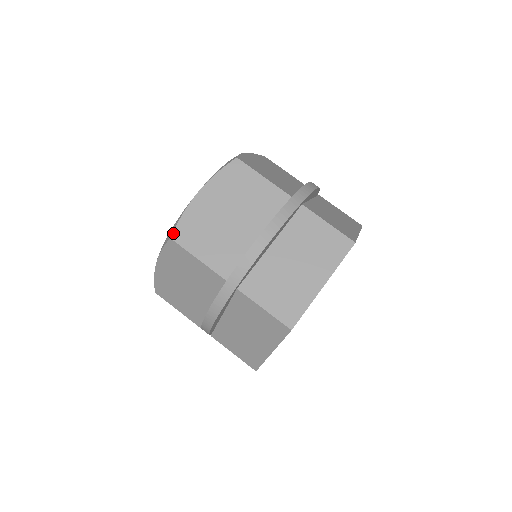
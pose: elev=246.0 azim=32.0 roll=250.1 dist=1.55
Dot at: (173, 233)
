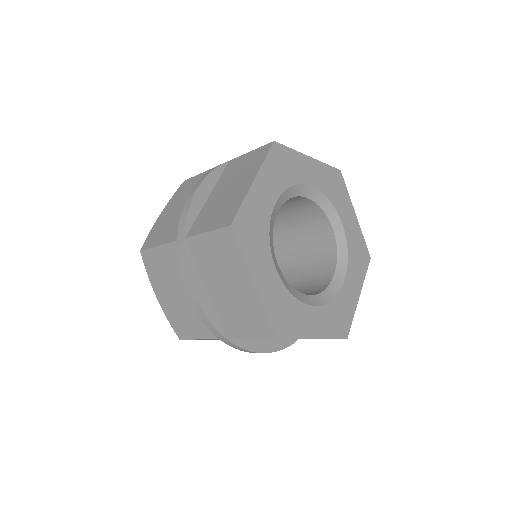
Dot at: (142, 247)
